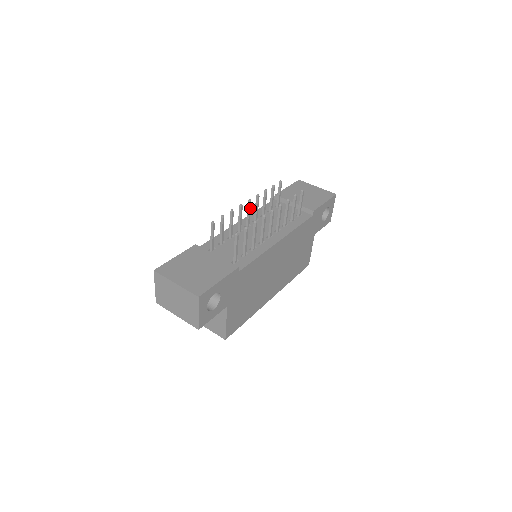
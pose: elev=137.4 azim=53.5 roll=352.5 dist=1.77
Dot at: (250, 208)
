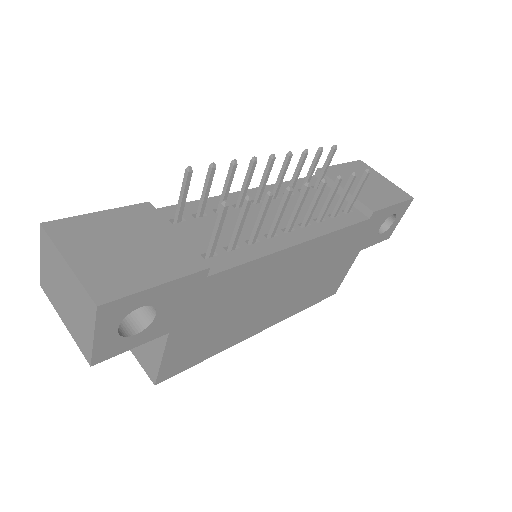
Dot at: (270, 171)
